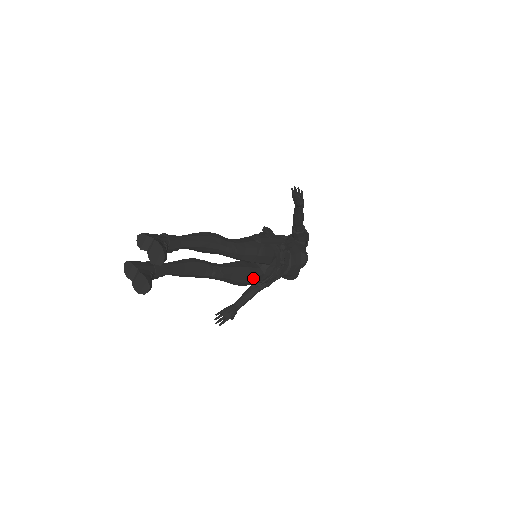
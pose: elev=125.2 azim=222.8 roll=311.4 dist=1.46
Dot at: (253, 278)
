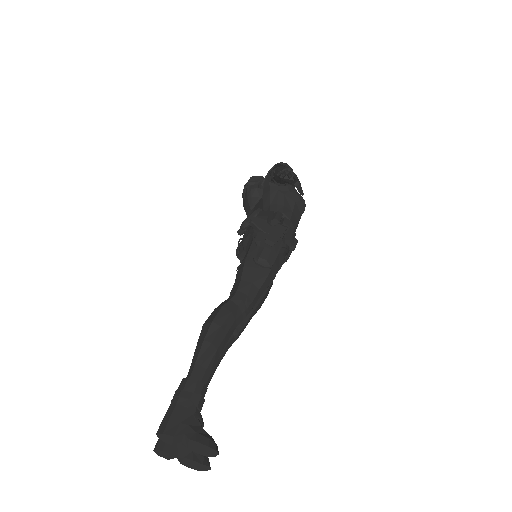
Dot at: (269, 288)
